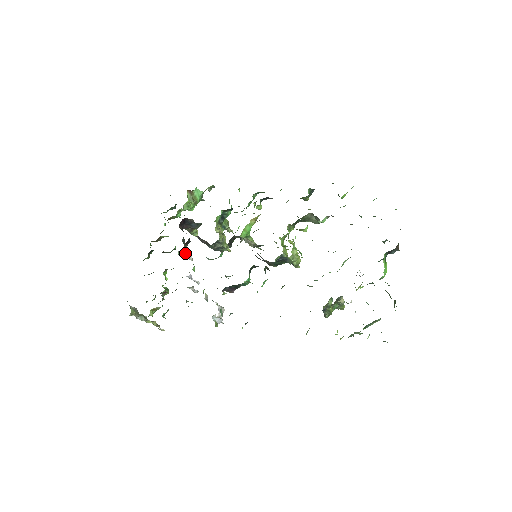
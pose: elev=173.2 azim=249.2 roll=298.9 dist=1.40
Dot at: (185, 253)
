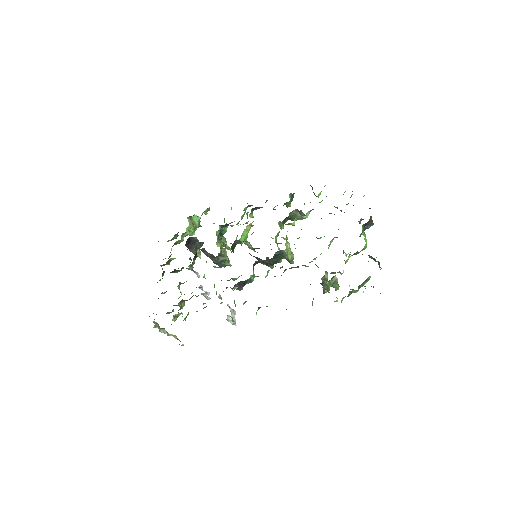
Dot at: (193, 271)
